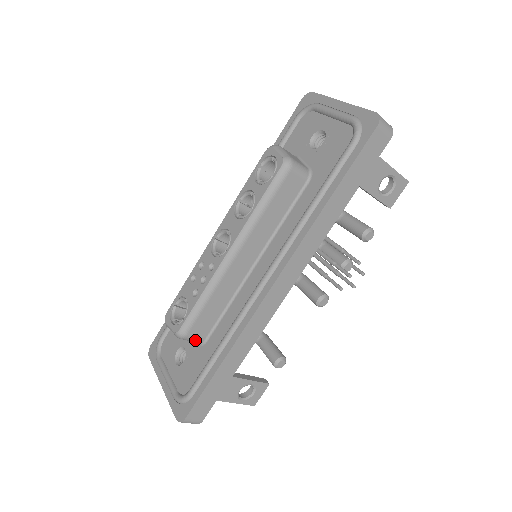
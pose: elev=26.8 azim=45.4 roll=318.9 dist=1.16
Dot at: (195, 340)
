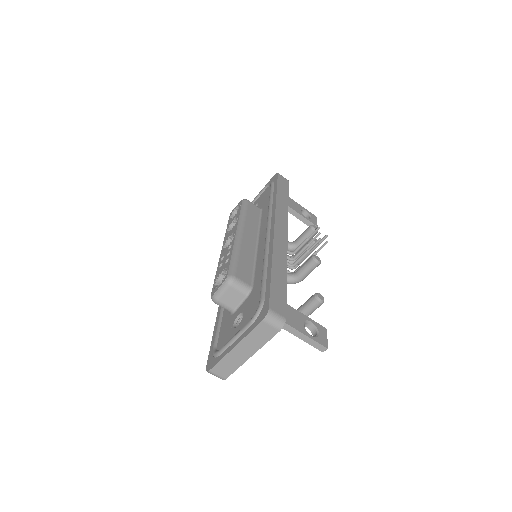
Dot at: (243, 285)
